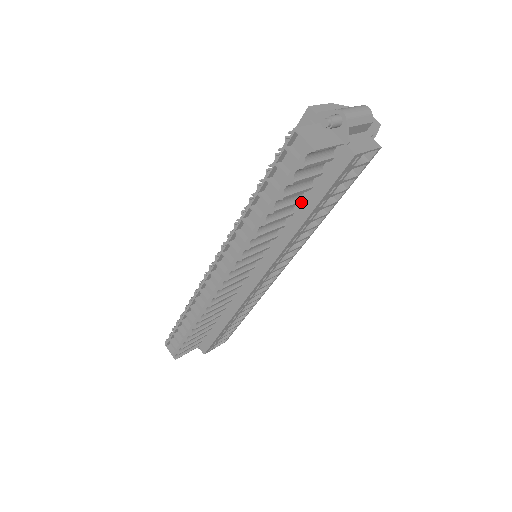
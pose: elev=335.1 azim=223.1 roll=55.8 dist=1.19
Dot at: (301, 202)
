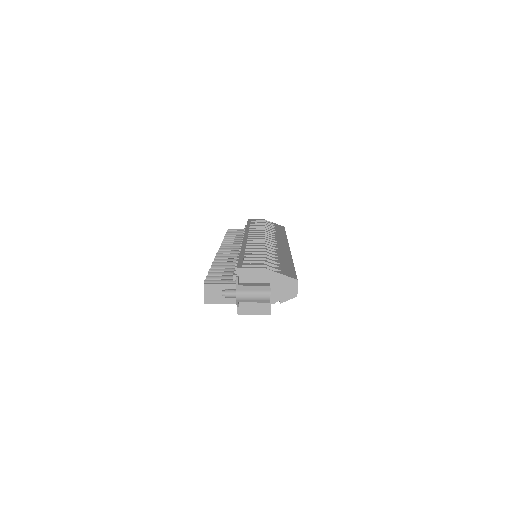
Dot at: occluded
